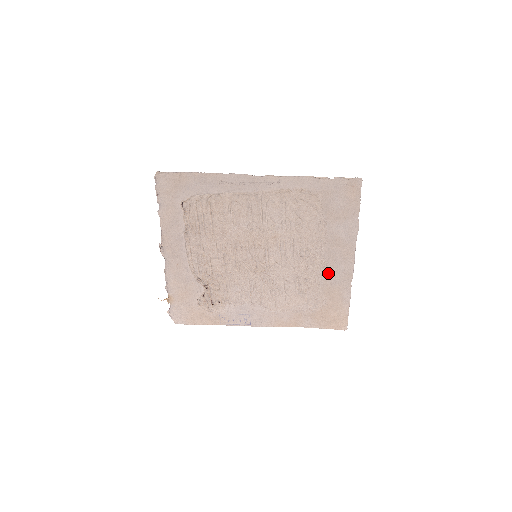
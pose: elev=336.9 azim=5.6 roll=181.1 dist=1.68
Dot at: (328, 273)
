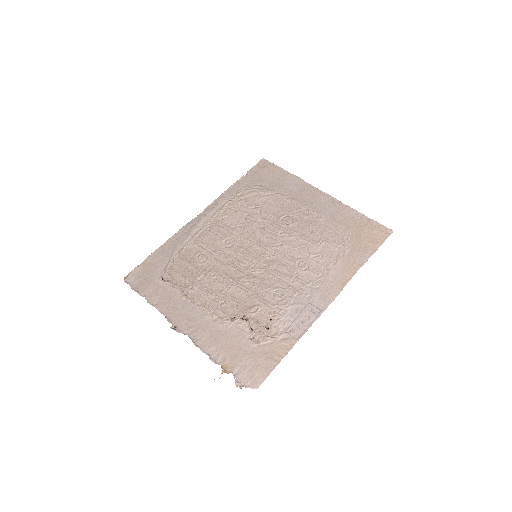
Dot at: (319, 214)
